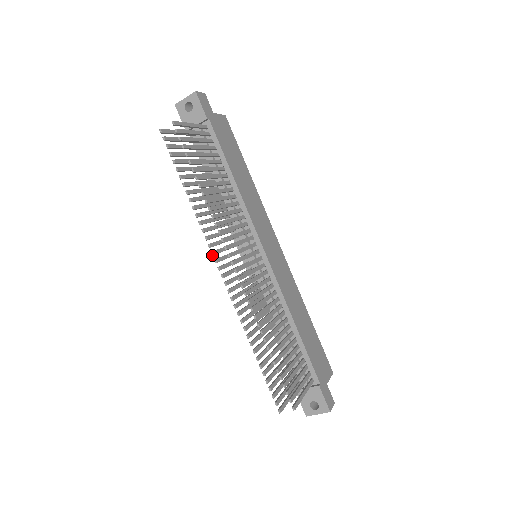
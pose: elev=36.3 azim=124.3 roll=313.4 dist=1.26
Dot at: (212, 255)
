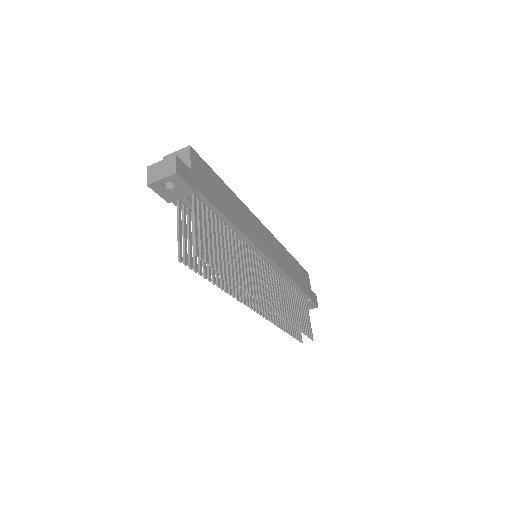
Dot at: occluded
